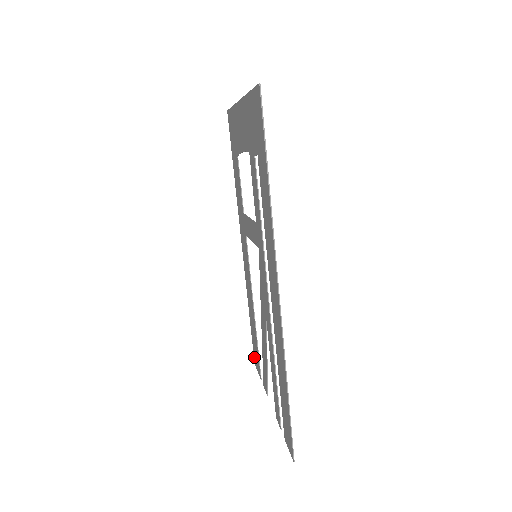
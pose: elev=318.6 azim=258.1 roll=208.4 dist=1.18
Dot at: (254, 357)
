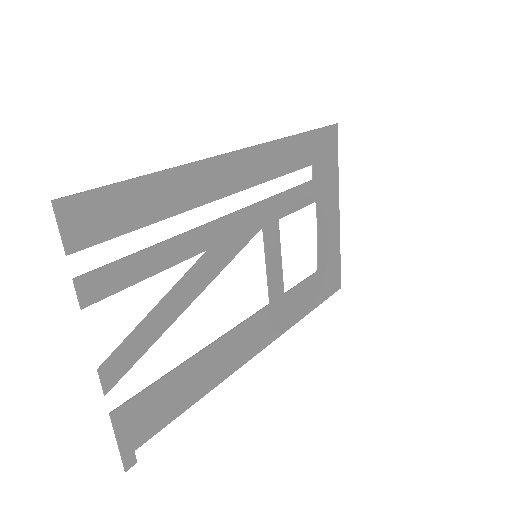
Dot at: (135, 443)
